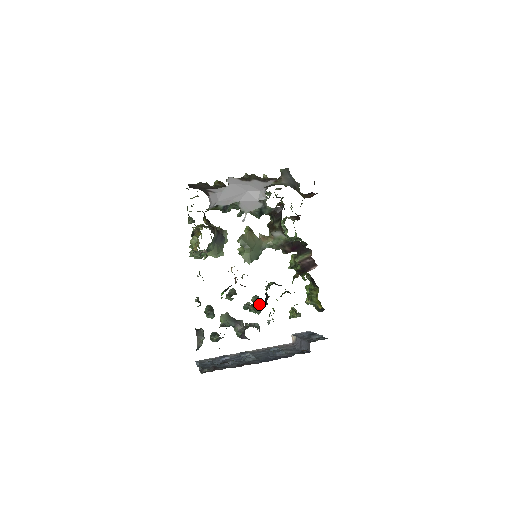
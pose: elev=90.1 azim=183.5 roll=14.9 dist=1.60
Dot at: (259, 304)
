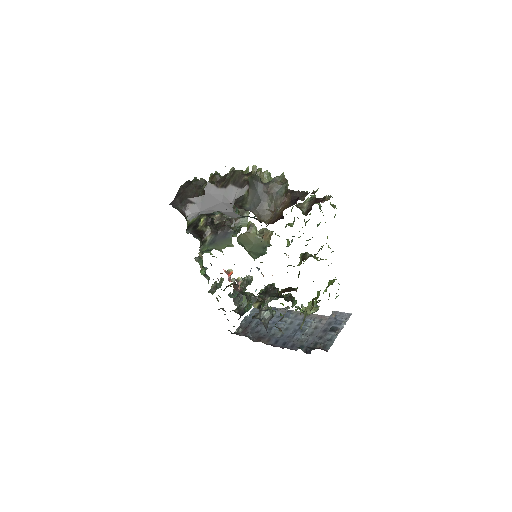
Dot at: (254, 305)
